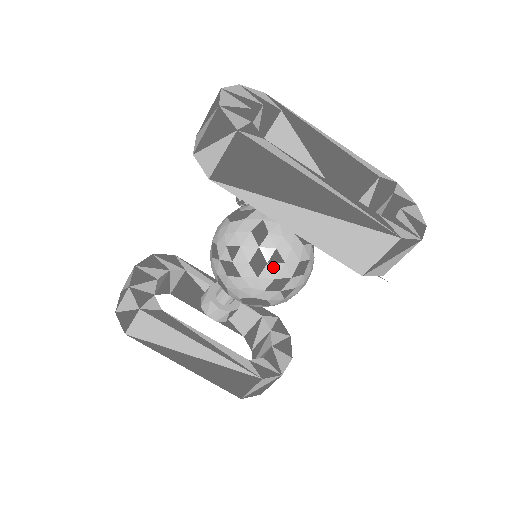
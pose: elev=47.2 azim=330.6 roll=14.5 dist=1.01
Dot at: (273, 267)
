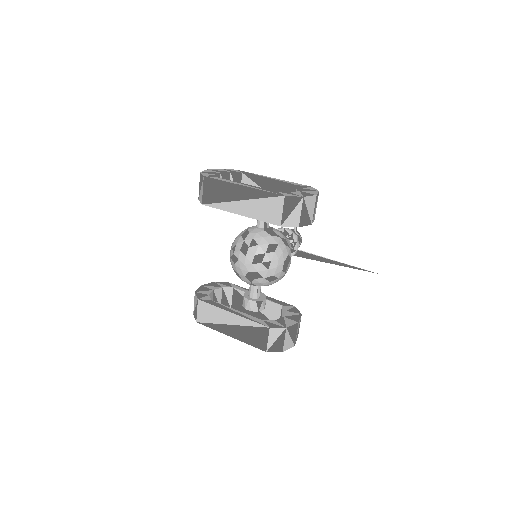
Dot at: (252, 249)
